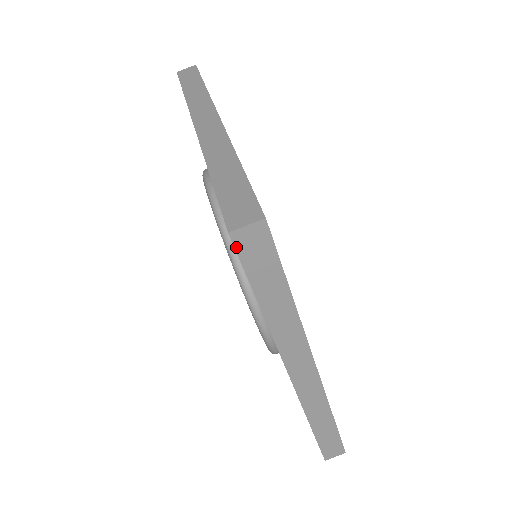
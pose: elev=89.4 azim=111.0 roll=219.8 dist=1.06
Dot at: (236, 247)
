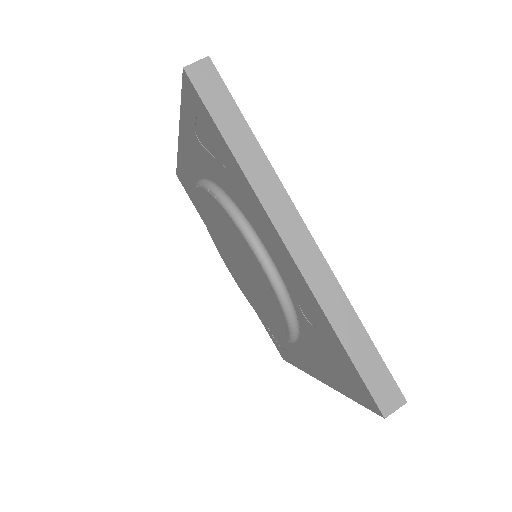
Dot at: (192, 81)
